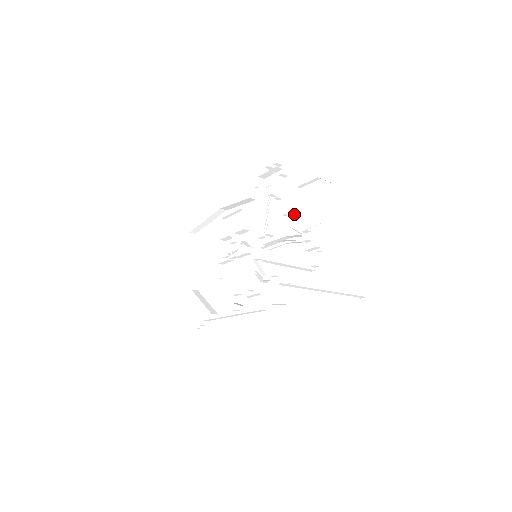
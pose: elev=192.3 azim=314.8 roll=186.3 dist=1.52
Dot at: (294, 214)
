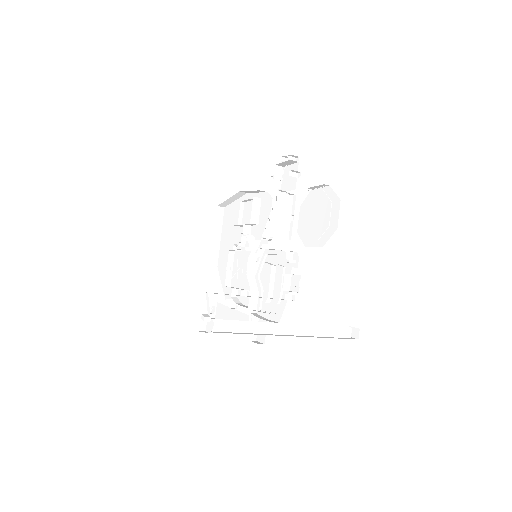
Dot at: (301, 217)
